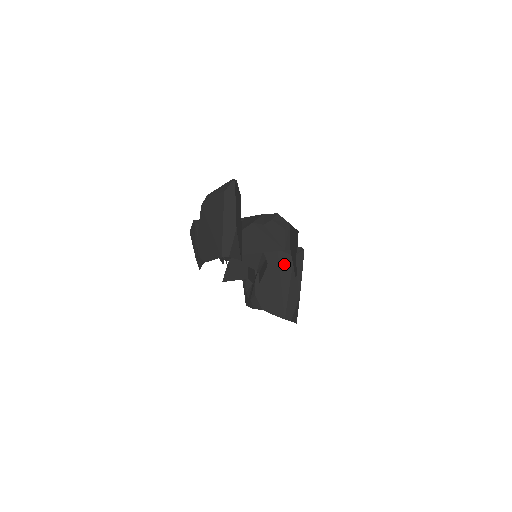
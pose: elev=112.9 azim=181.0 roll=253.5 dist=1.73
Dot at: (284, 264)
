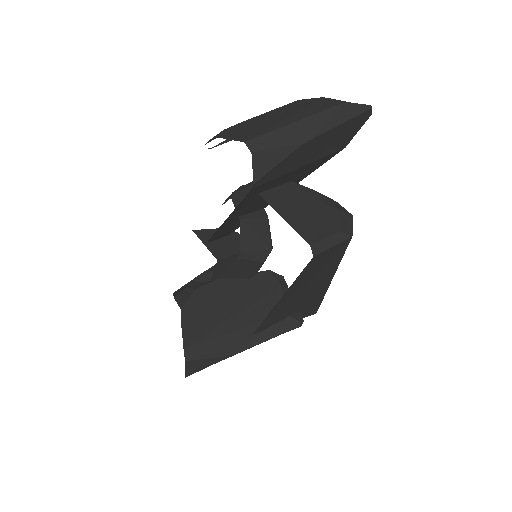
Dot at: (266, 305)
